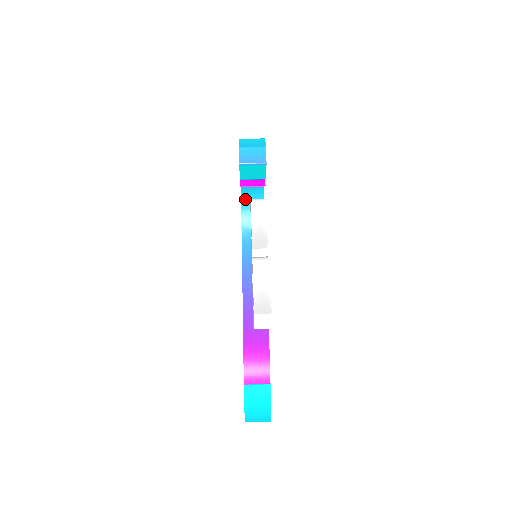
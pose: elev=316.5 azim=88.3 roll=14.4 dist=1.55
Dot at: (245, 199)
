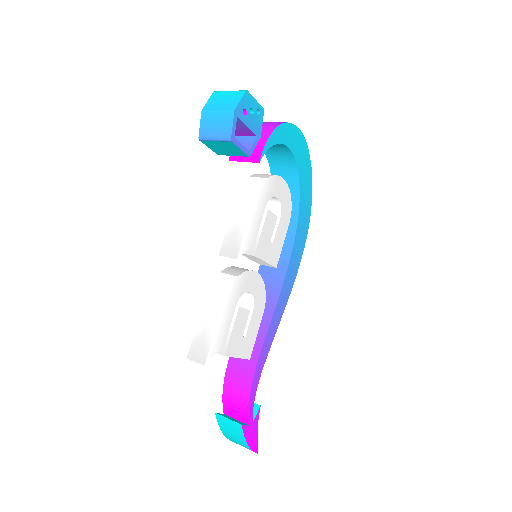
Dot at: (273, 162)
